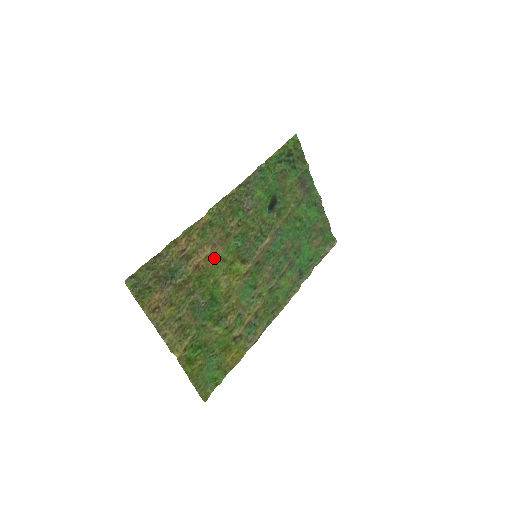
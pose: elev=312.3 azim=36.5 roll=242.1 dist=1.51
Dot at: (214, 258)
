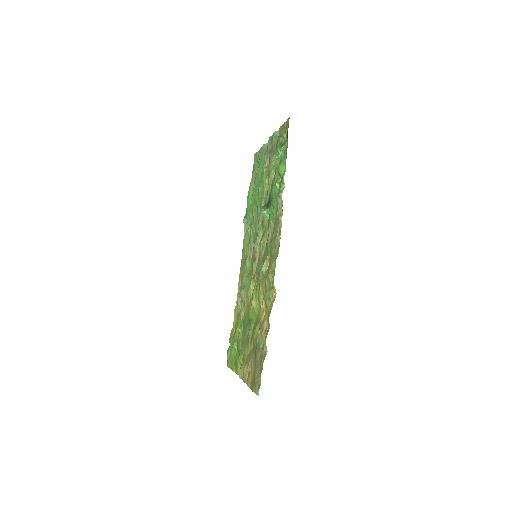
Dot at: (261, 303)
